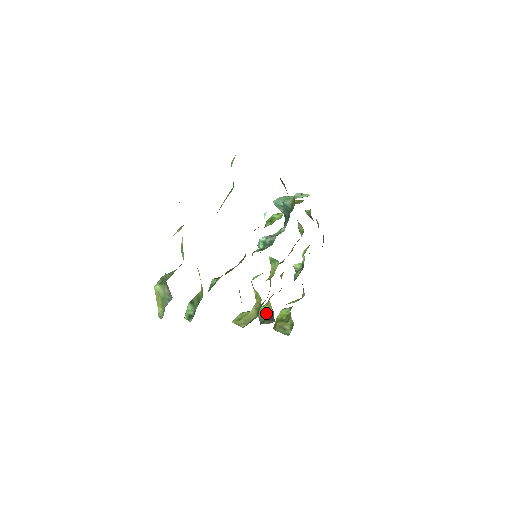
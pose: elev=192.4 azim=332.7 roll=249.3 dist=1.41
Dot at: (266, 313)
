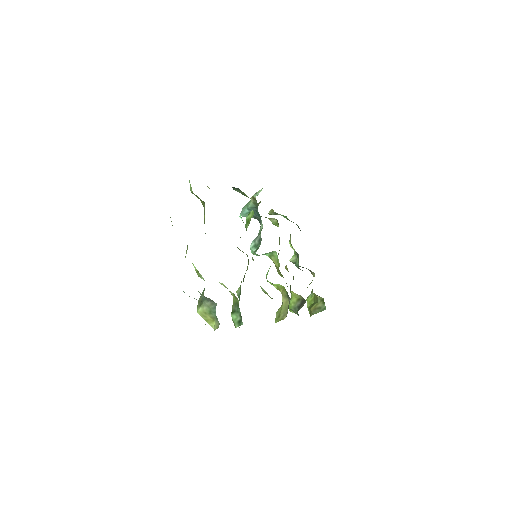
Dot at: (296, 303)
